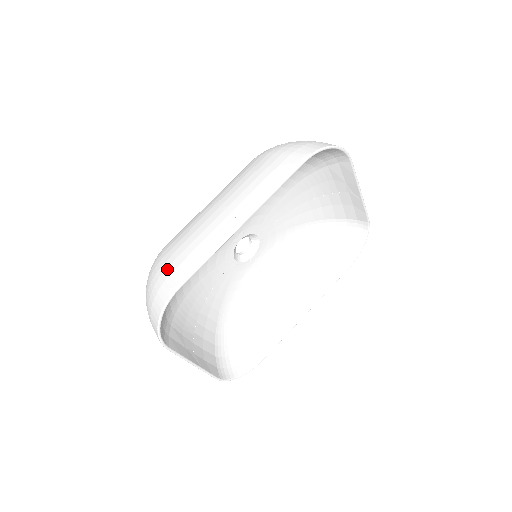
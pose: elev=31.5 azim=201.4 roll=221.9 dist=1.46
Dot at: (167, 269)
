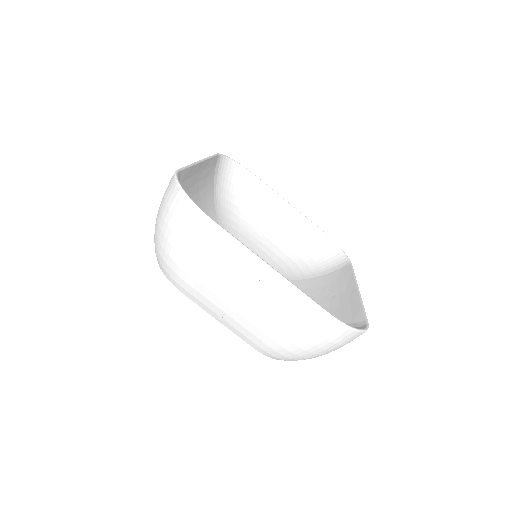
Dot at: occluded
